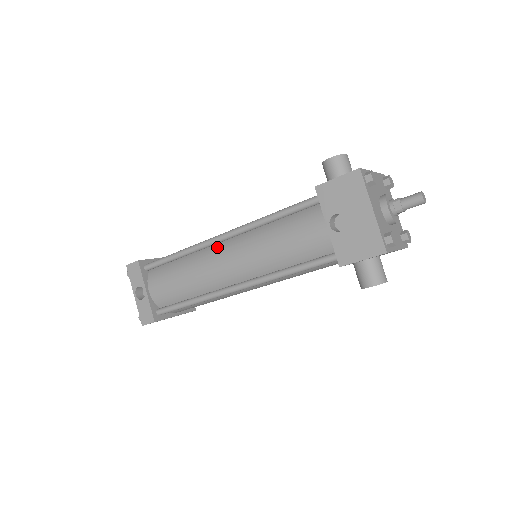
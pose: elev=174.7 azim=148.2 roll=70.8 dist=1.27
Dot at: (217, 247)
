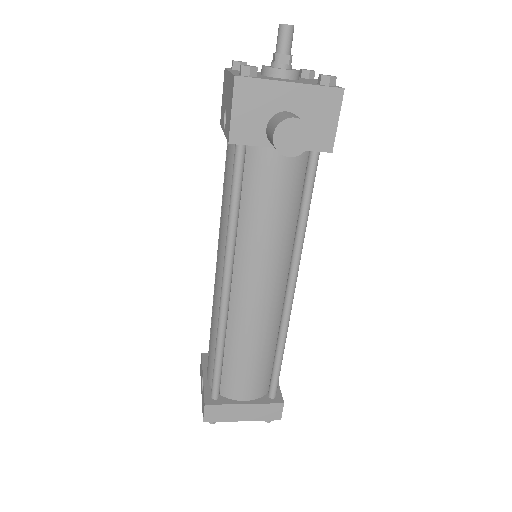
Dot at: occluded
